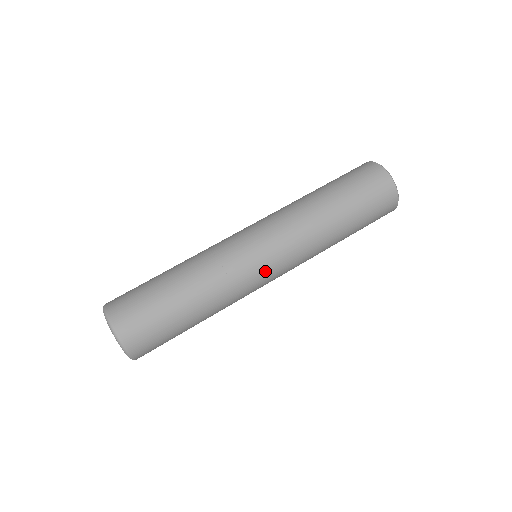
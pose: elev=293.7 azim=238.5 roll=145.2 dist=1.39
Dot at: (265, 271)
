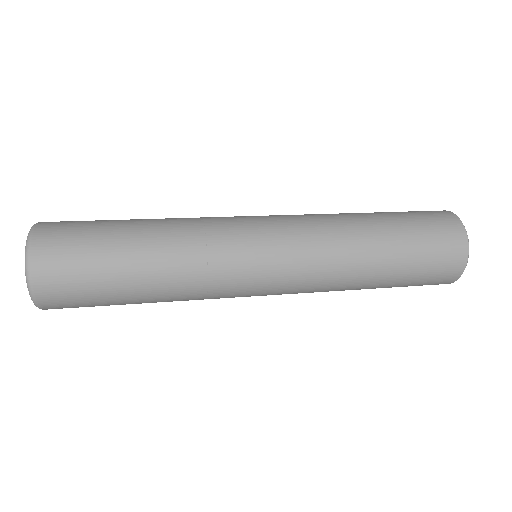
Dot at: (257, 281)
